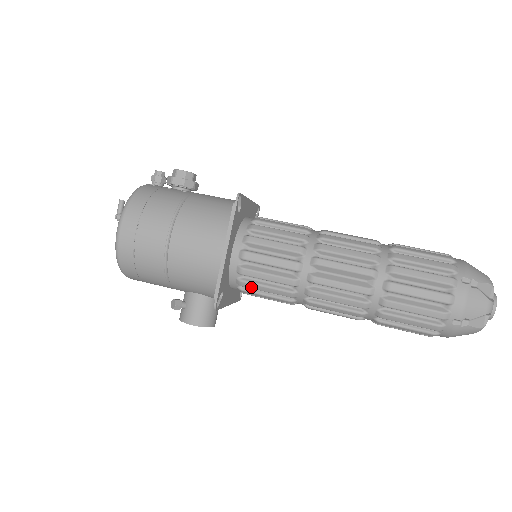
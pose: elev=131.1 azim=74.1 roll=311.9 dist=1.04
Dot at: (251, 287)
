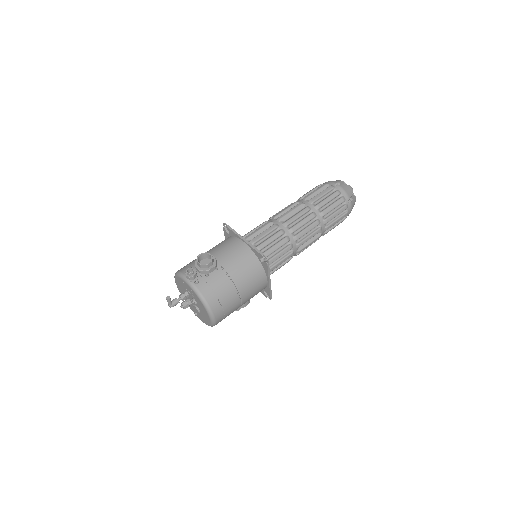
Dot at: occluded
